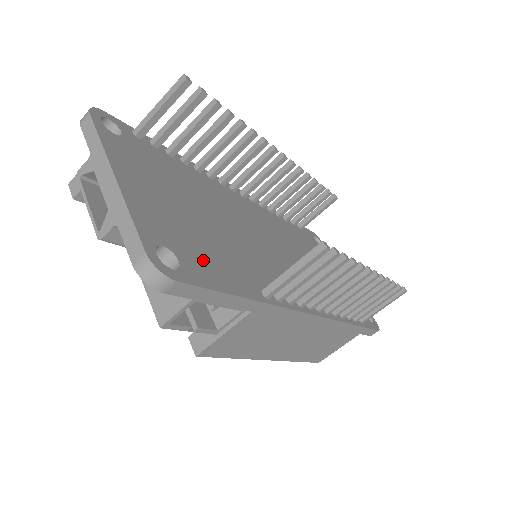
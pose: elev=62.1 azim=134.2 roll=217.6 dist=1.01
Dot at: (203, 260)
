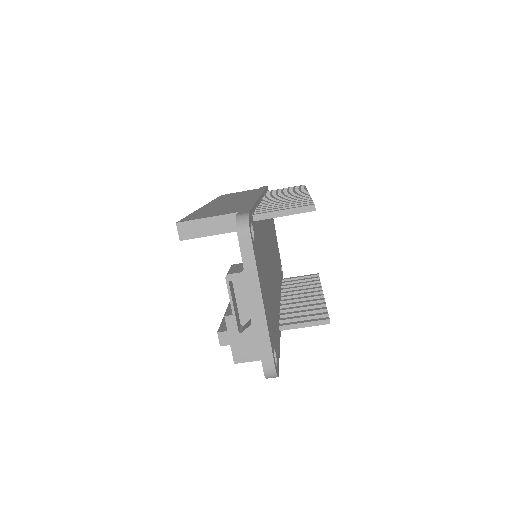
Dot at: (275, 335)
